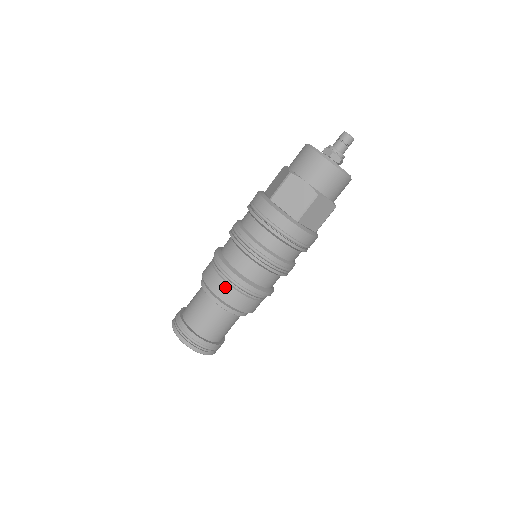
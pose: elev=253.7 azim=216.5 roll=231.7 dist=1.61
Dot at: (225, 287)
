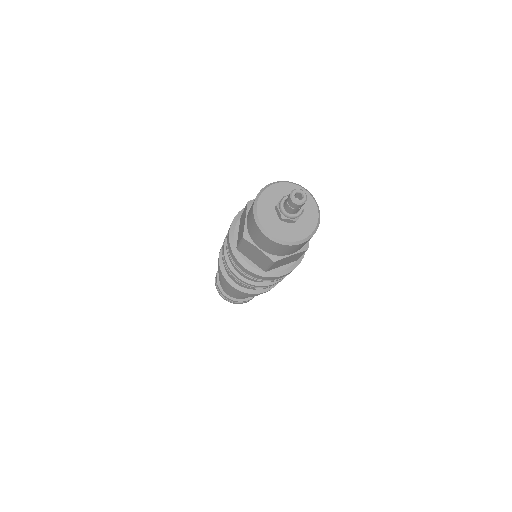
Dot at: (232, 289)
